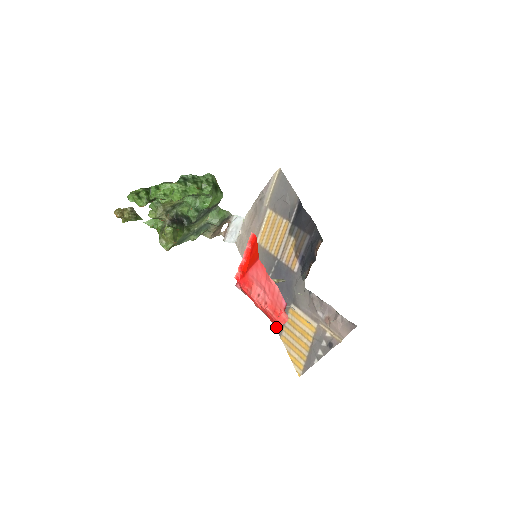
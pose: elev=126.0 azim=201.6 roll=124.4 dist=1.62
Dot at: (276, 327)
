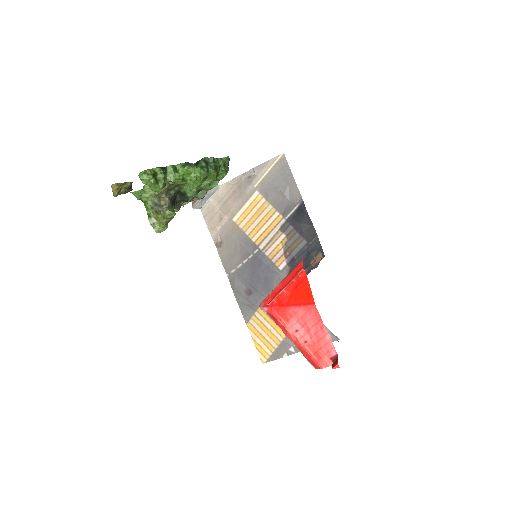
Dot at: (243, 313)
